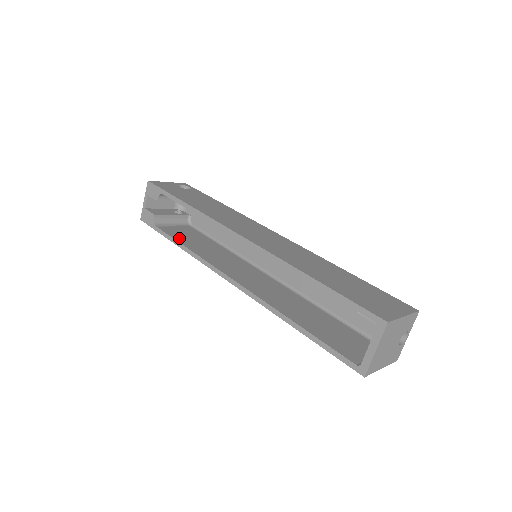
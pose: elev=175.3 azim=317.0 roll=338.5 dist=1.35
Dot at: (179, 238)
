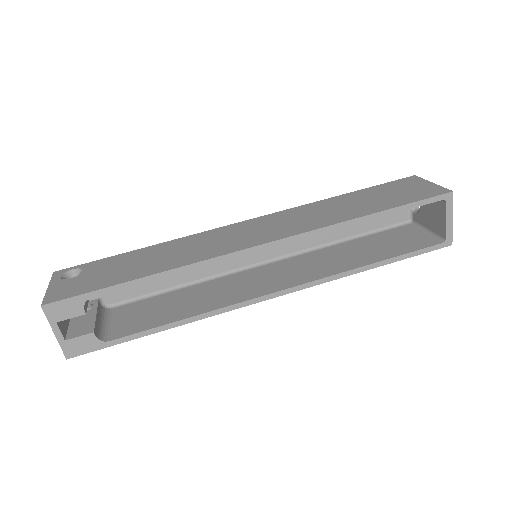
Dot at: (154, 322)
